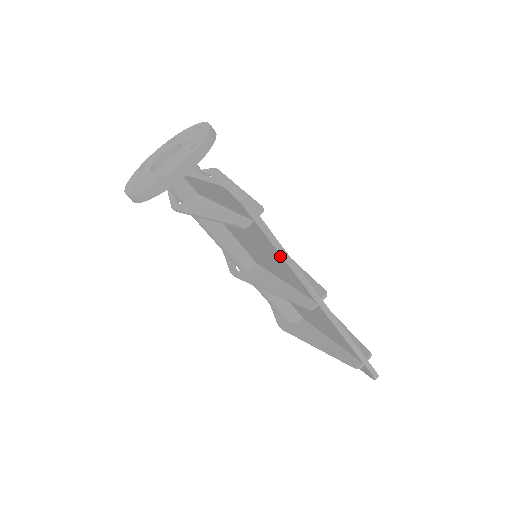
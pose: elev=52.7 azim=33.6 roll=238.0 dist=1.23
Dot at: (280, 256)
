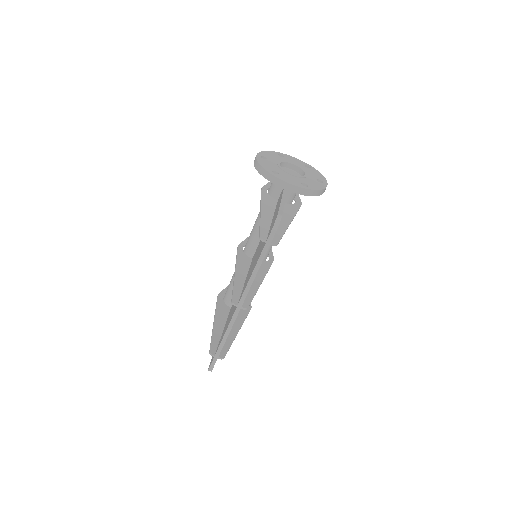
Dot at: (254, 268)
